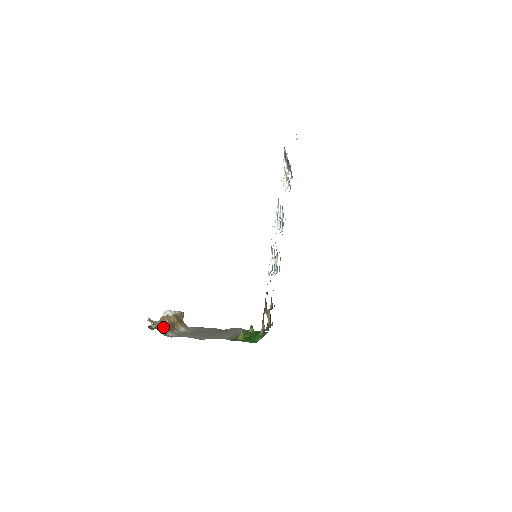
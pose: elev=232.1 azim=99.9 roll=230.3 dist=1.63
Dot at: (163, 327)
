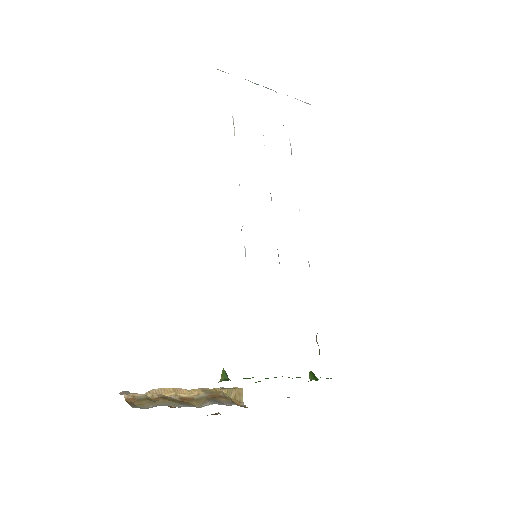
Dot at: (146, 400)
